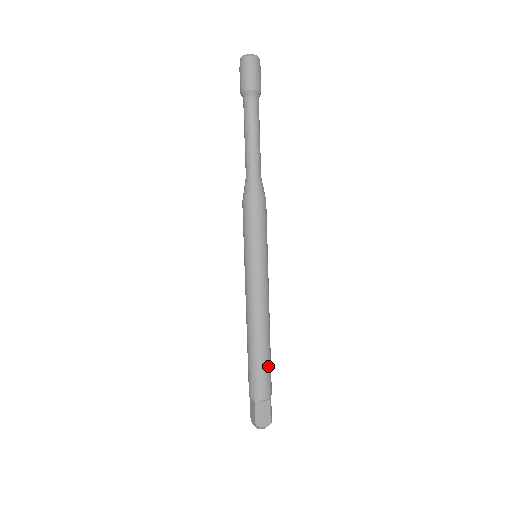
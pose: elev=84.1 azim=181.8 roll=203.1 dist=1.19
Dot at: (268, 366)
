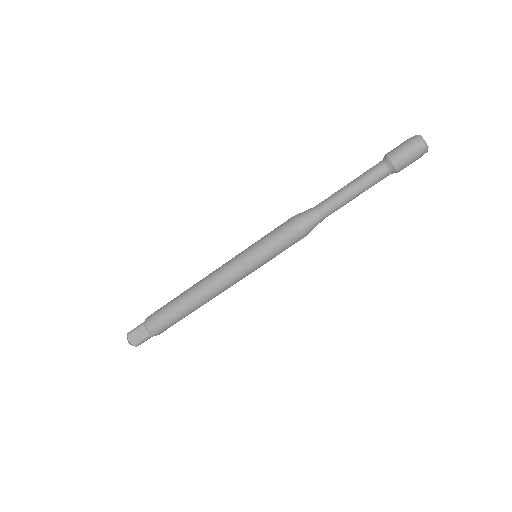
Dot at: (174, 317)
